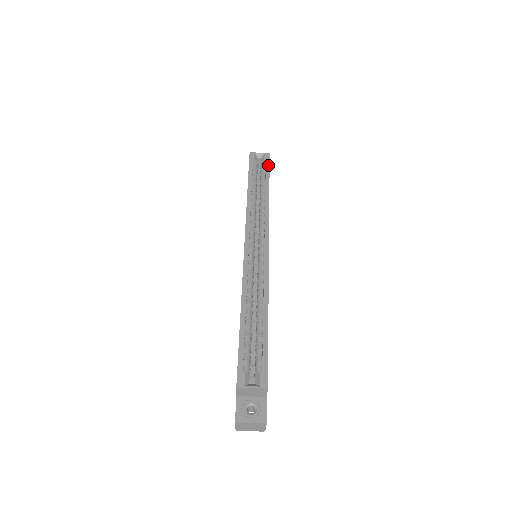
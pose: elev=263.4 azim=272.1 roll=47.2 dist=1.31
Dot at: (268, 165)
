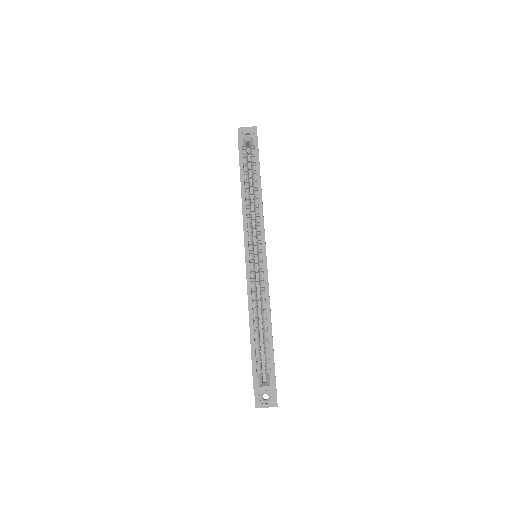
Dot at: (257, 152)
